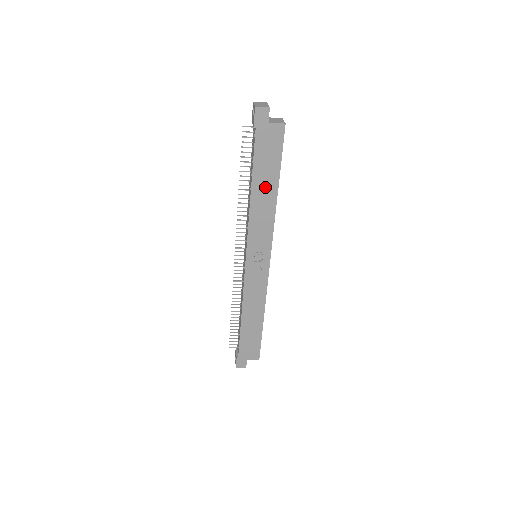
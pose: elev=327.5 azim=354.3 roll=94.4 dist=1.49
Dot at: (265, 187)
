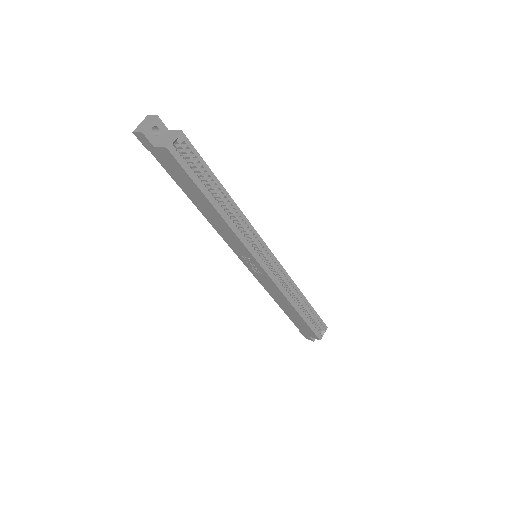
Dot at: (203, 204)
